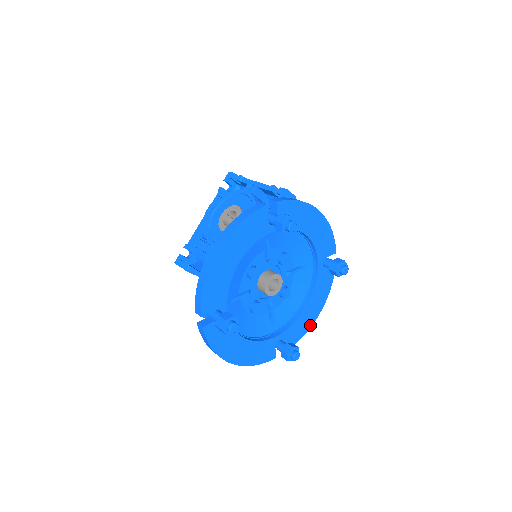
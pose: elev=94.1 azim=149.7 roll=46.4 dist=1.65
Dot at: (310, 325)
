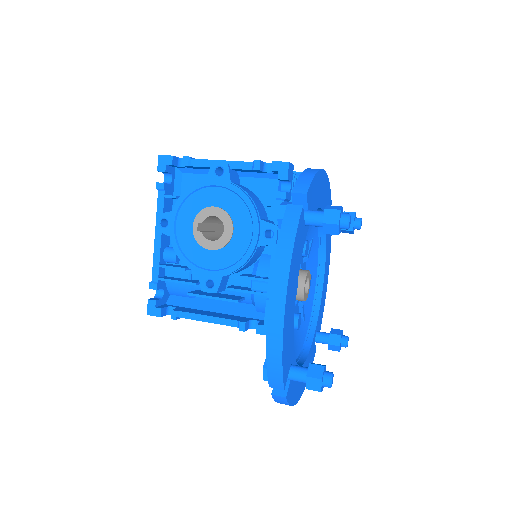
Dot at: (325, 293)
